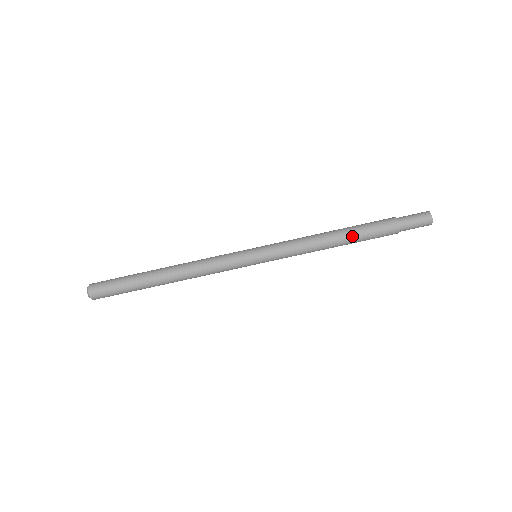
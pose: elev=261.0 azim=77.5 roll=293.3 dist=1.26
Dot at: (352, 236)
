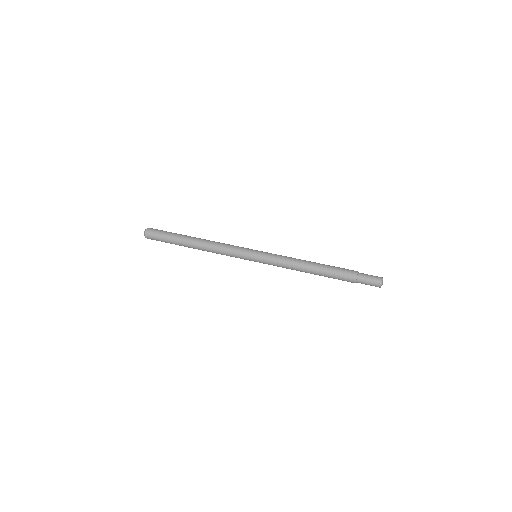
Dot at: (324, 264)
